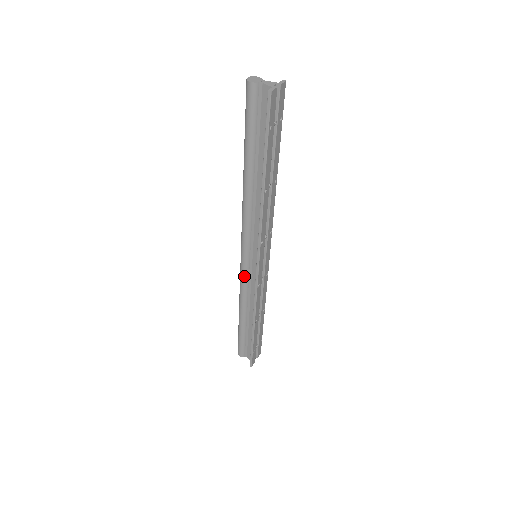
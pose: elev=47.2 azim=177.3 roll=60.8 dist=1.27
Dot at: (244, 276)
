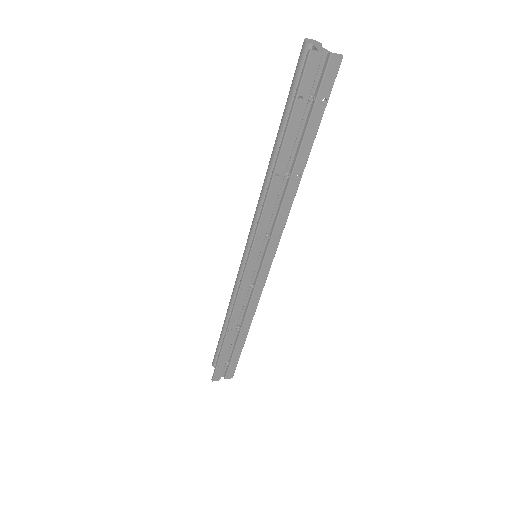
Dot at: (240, 273)
